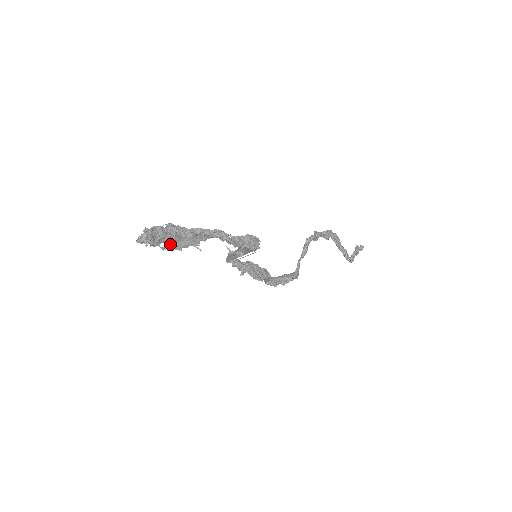
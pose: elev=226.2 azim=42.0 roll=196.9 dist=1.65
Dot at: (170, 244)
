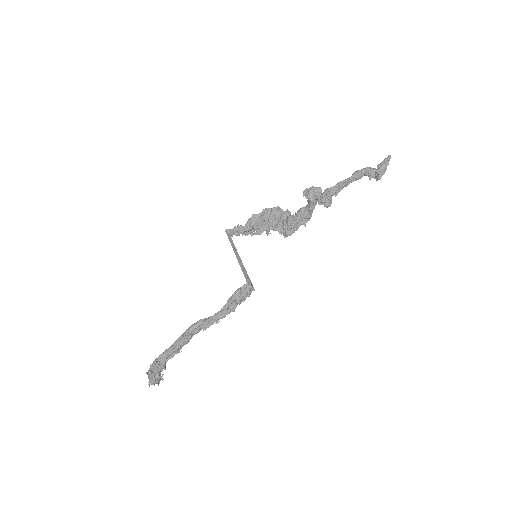
Dot at: occluded
